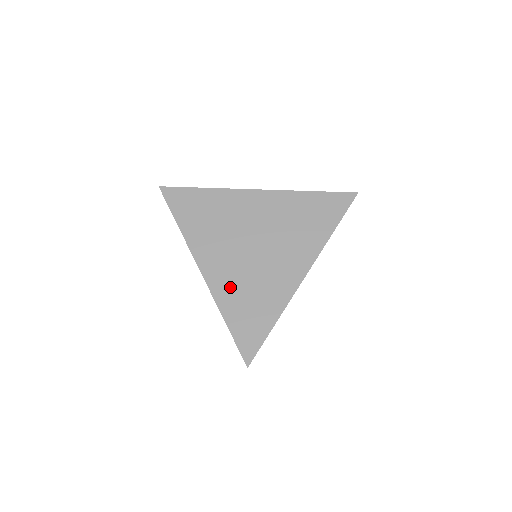
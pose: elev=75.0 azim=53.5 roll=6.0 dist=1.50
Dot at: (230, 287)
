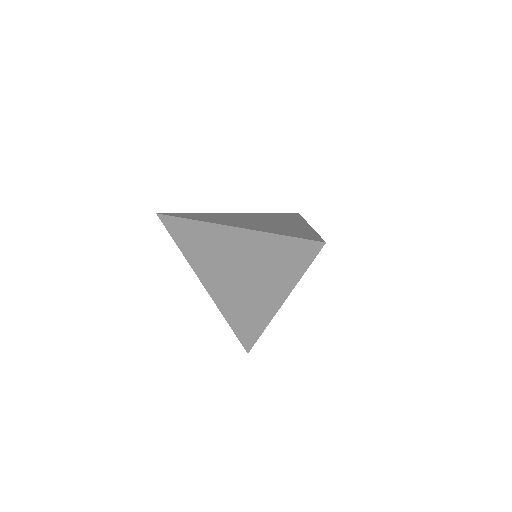
Dot at: (226, 302)
